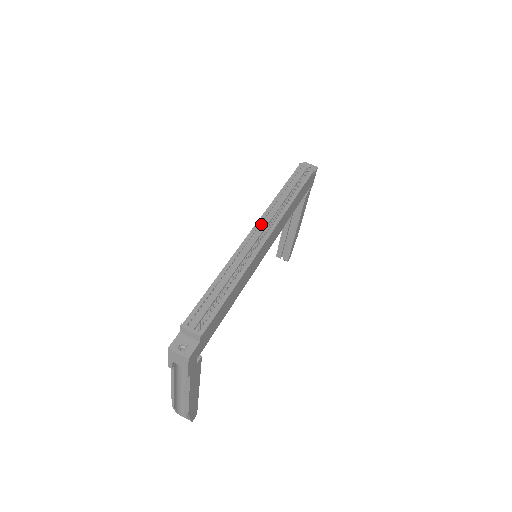
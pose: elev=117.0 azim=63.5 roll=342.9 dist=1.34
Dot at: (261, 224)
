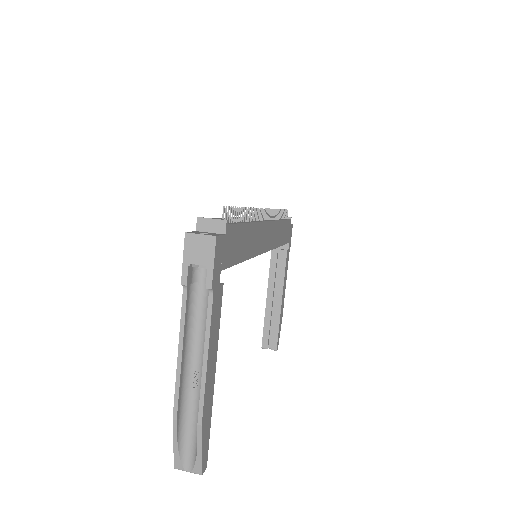
Dot at: occluded
